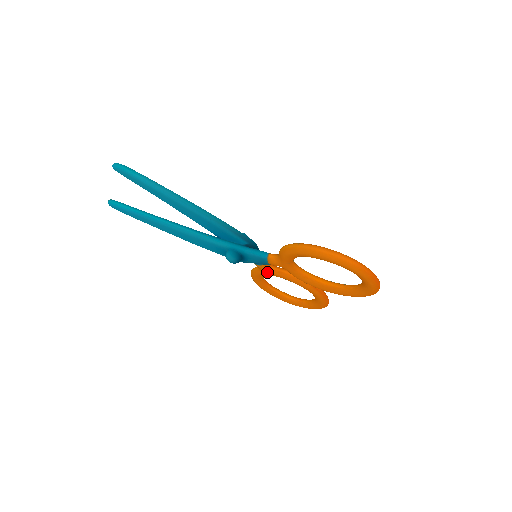
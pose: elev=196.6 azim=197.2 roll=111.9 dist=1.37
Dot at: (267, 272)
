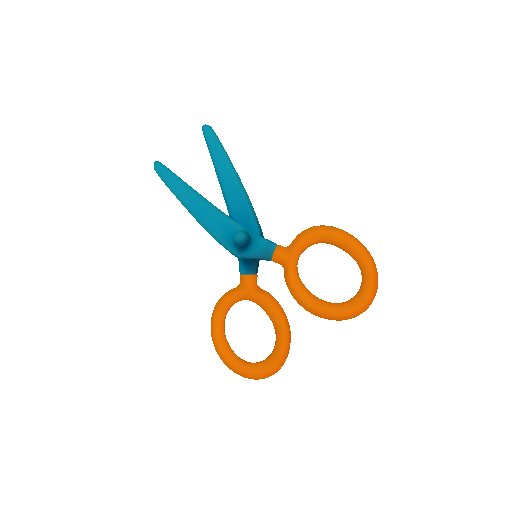
Dot at: (248, 288)
